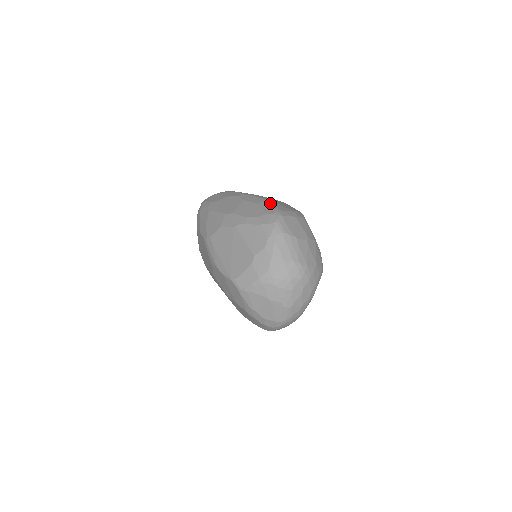
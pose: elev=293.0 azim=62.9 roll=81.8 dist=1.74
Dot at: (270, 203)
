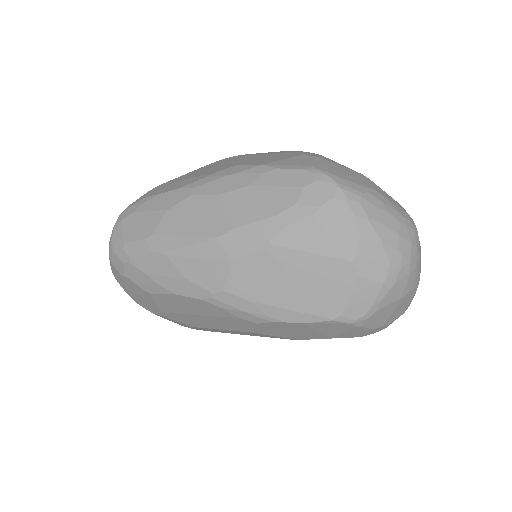
Dot at: (276, 168)
